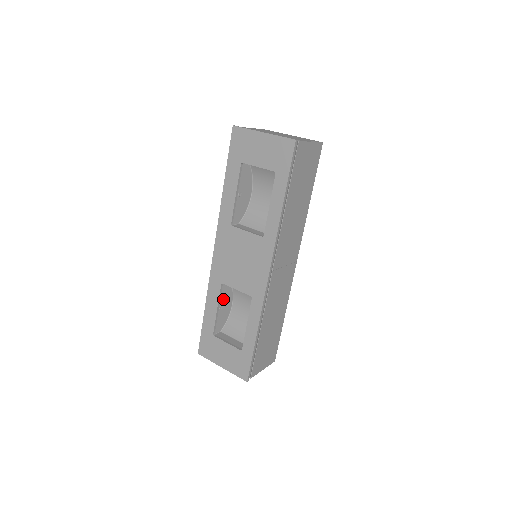
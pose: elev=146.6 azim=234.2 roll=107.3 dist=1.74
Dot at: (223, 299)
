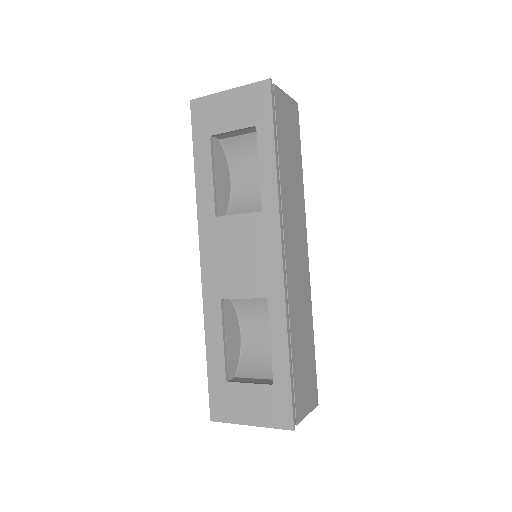
Dot at: (227, 326)
